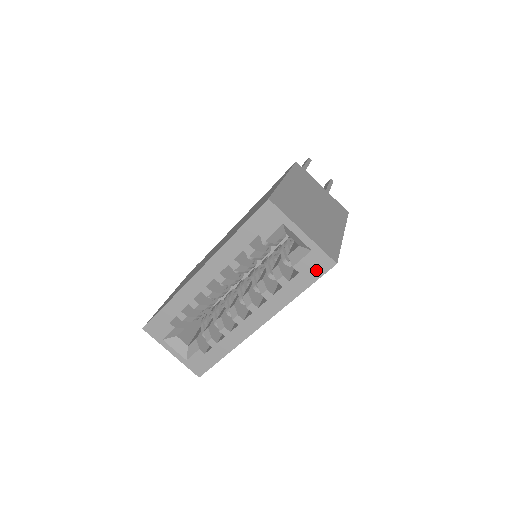
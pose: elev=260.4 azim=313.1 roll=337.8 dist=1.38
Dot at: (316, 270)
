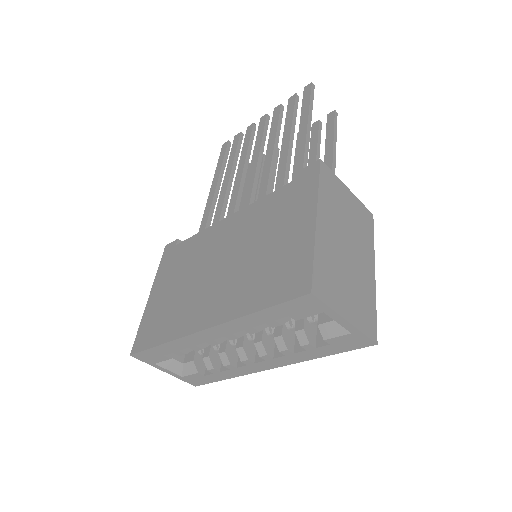
Dot at: (351, 345)
